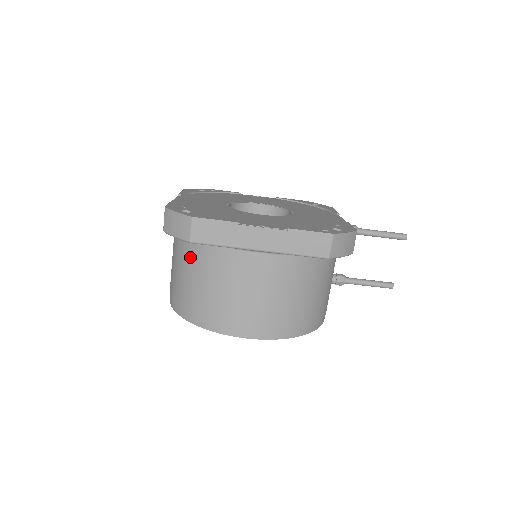
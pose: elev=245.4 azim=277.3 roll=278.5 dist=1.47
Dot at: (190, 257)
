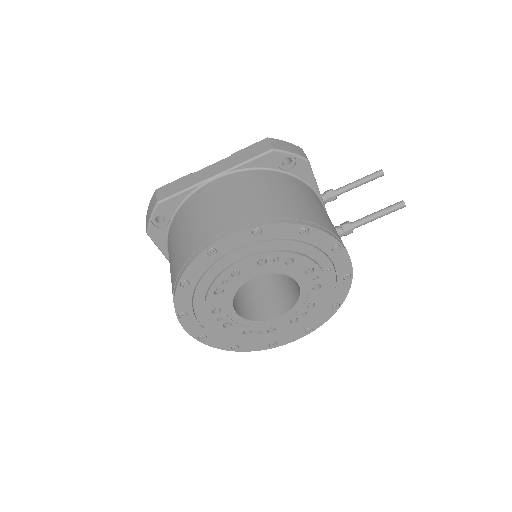
Dot at: (172, 237)
